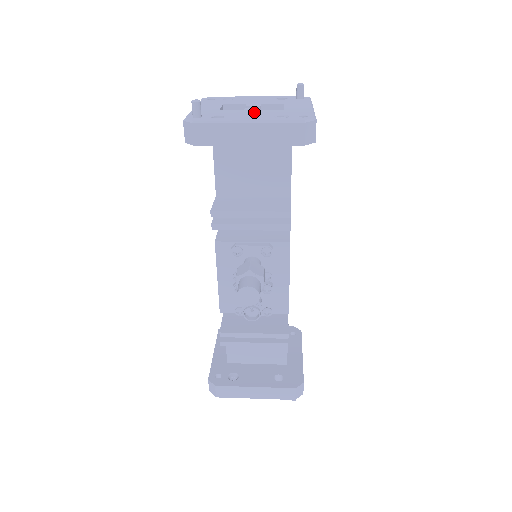
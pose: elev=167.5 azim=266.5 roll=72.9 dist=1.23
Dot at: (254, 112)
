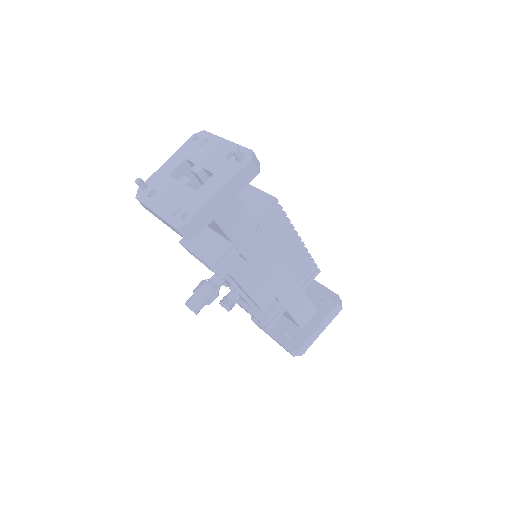
Dot at: (176, 191)
